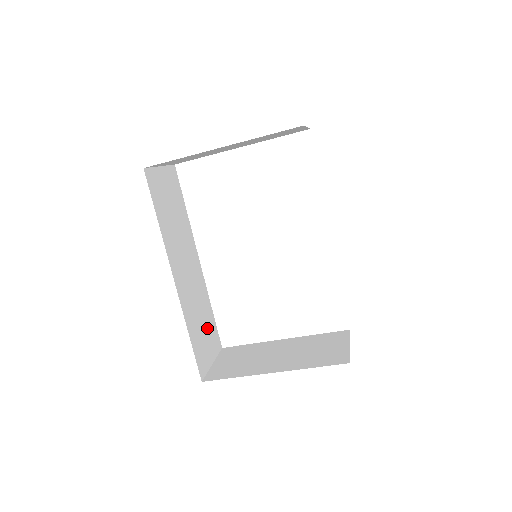
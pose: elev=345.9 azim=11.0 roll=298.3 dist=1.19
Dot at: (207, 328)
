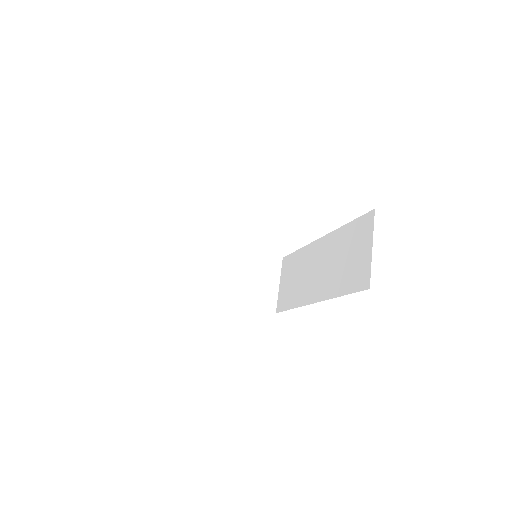
Dot at: occluded
